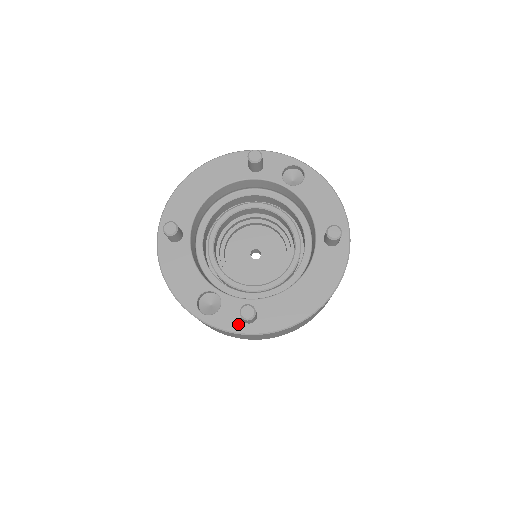
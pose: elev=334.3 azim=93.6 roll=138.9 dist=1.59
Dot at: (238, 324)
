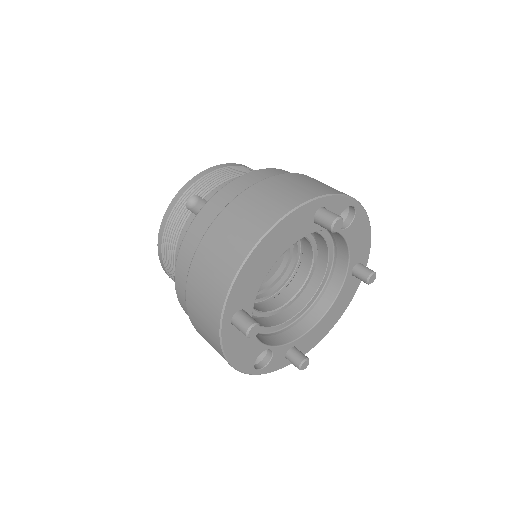
Dot at: (283, 363)
